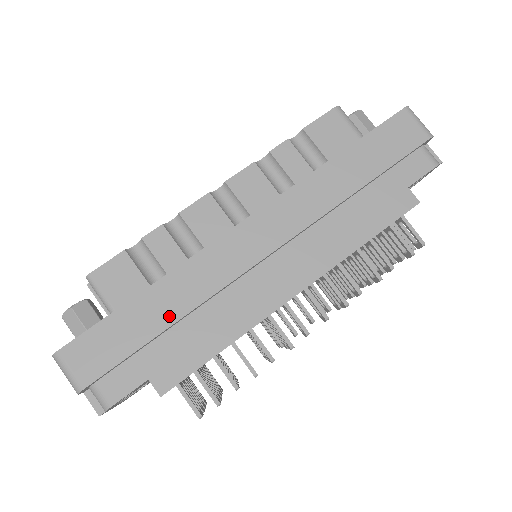
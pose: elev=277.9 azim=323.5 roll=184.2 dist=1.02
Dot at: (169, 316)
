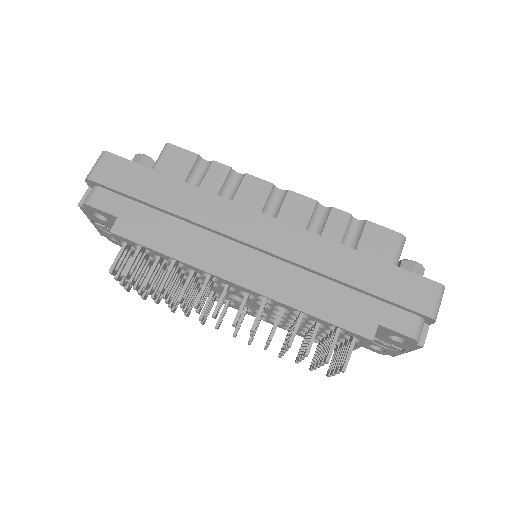
Dot at: (168, 204)
